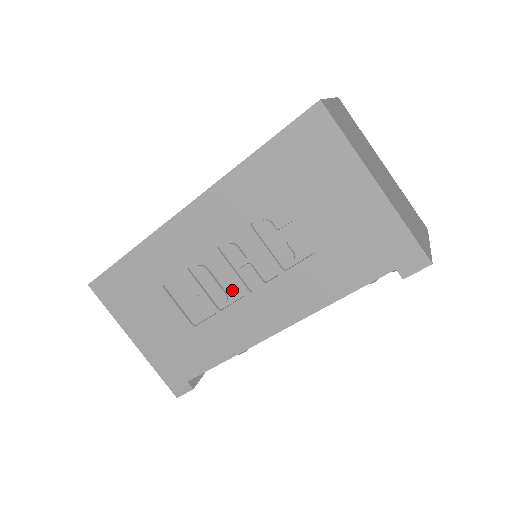
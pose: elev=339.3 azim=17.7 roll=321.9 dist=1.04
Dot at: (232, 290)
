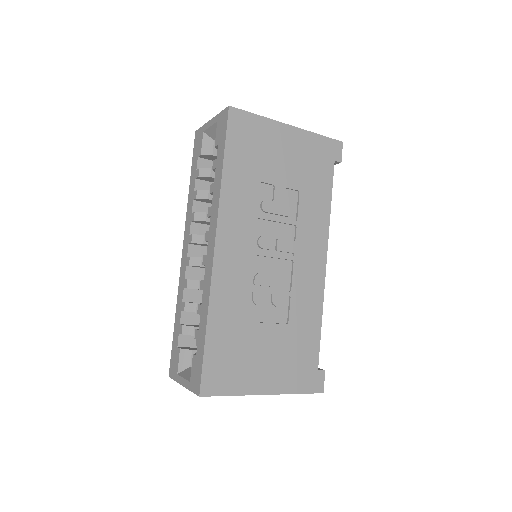
Dot at: (284, 270)
